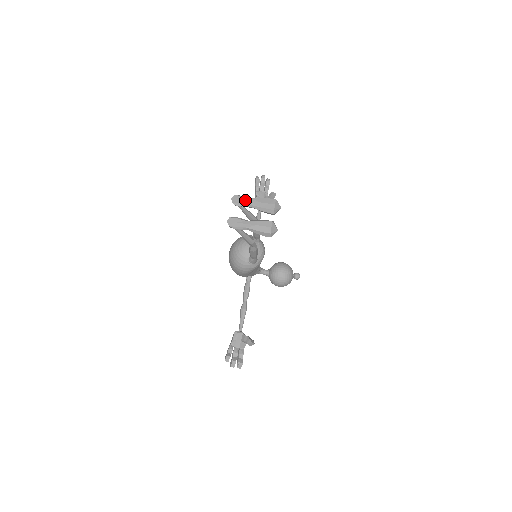
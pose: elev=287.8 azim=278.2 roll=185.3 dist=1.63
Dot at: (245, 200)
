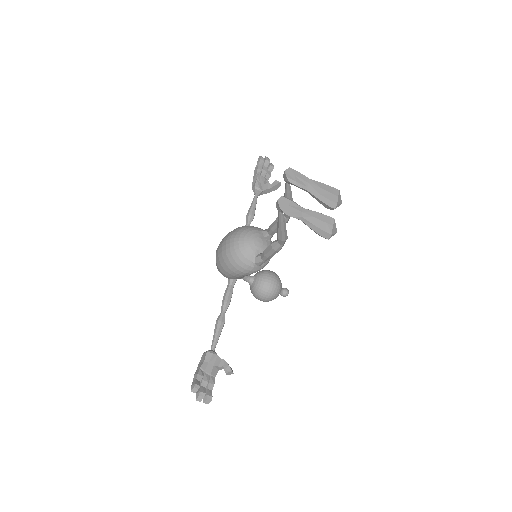
Dot at: (302, 178)
